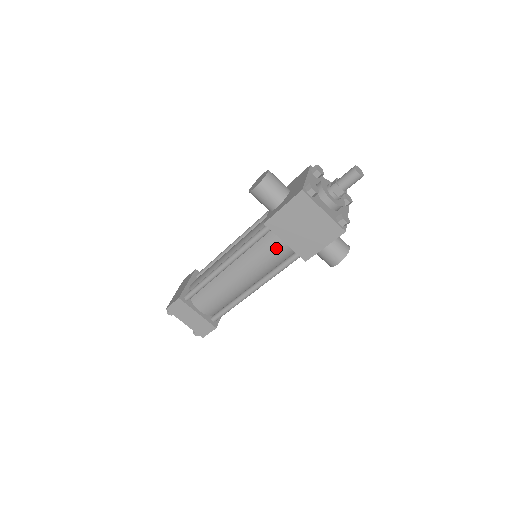
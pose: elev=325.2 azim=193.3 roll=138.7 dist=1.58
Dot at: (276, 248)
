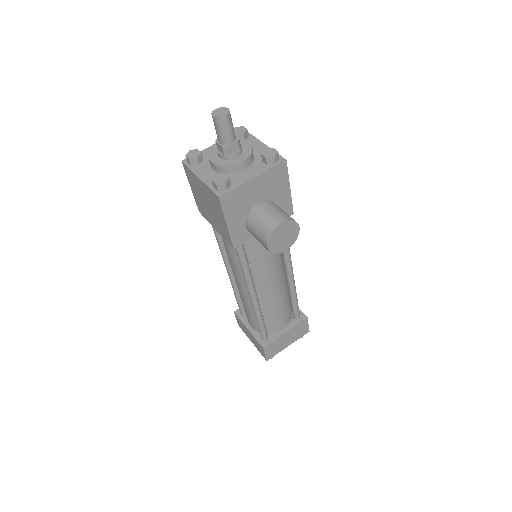
Dot at: (224, 239)
